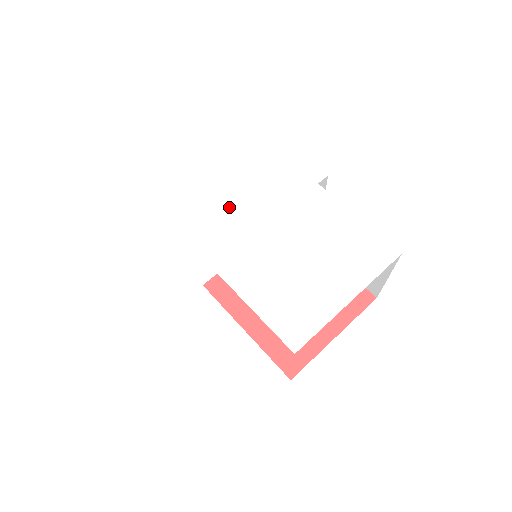
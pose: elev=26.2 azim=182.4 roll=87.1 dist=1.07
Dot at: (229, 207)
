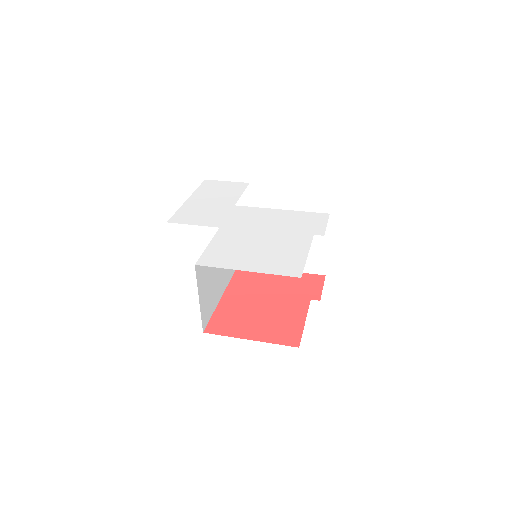
Dot at: (263, 216)
